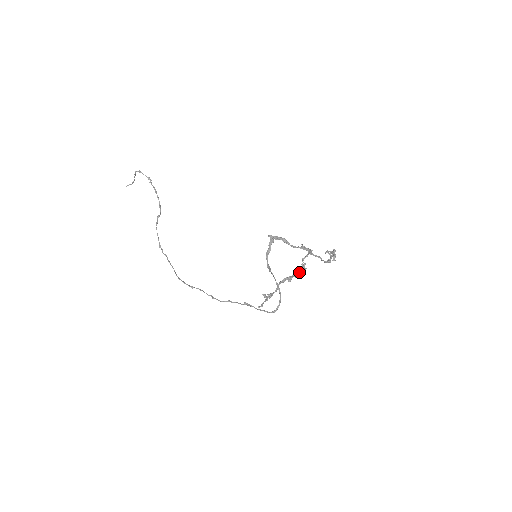
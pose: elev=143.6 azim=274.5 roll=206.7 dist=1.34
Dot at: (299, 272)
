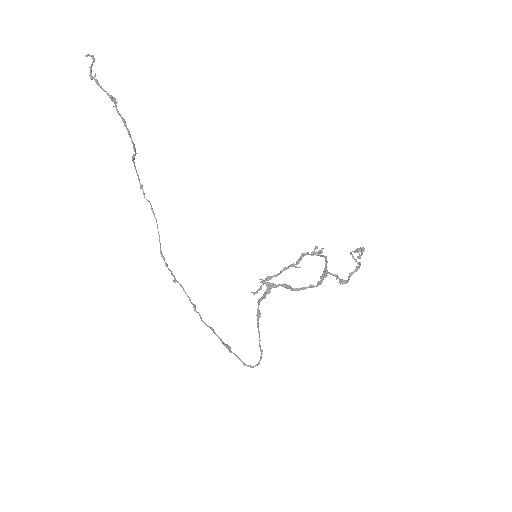
Dot at: (314, 248)
